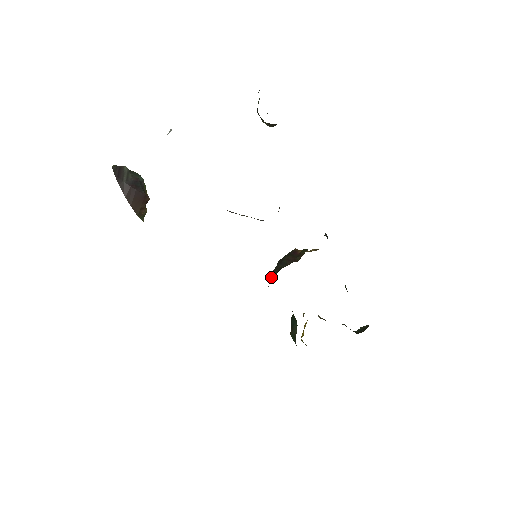
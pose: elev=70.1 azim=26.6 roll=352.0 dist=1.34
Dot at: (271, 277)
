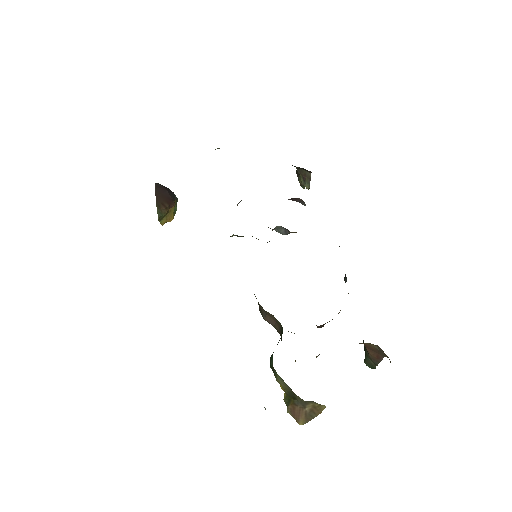
Dot at: occluded
